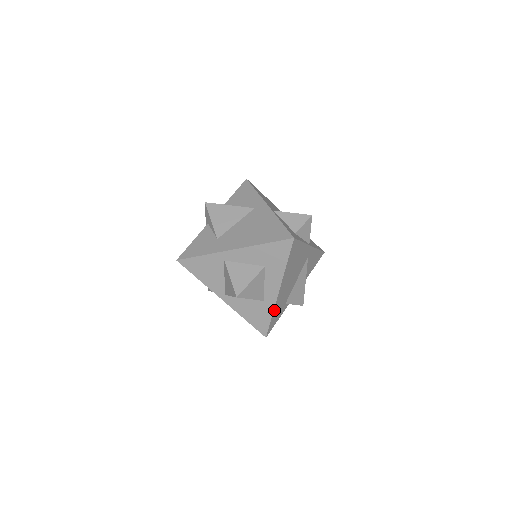
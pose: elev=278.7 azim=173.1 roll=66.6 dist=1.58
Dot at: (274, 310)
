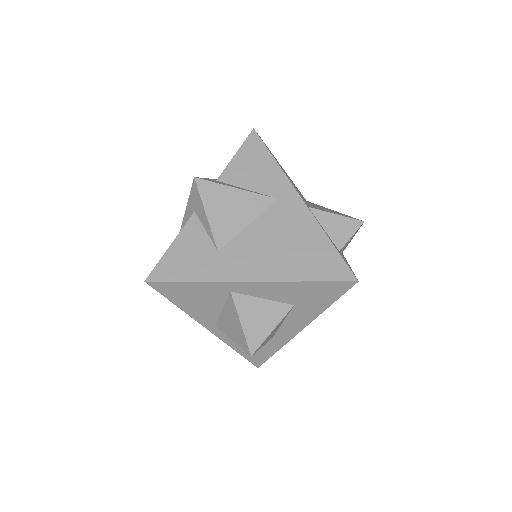
Dot at: (282, 345)
